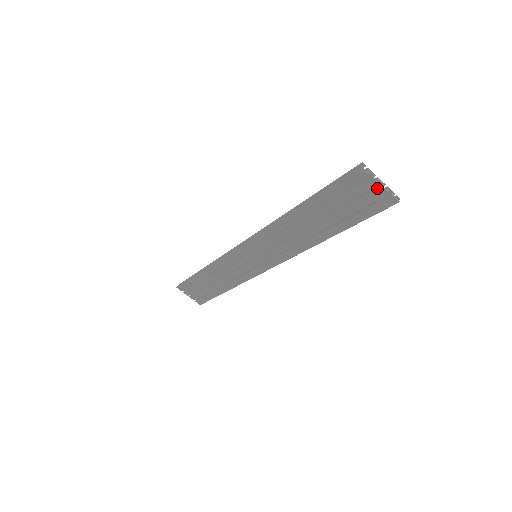
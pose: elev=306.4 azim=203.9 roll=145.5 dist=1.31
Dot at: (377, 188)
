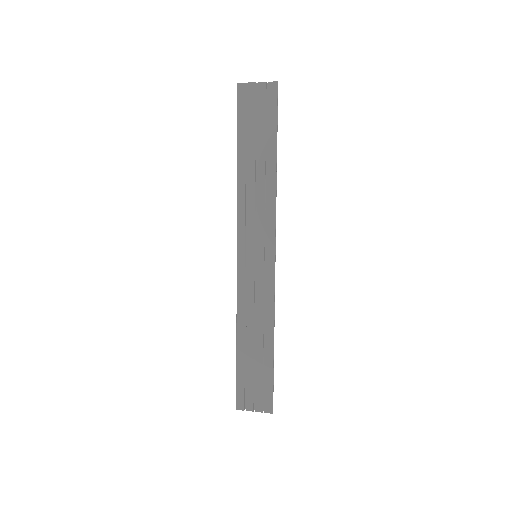
Dot at: (258, 87)
